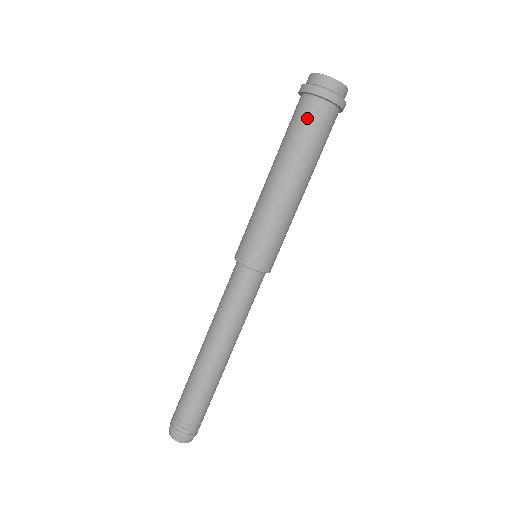
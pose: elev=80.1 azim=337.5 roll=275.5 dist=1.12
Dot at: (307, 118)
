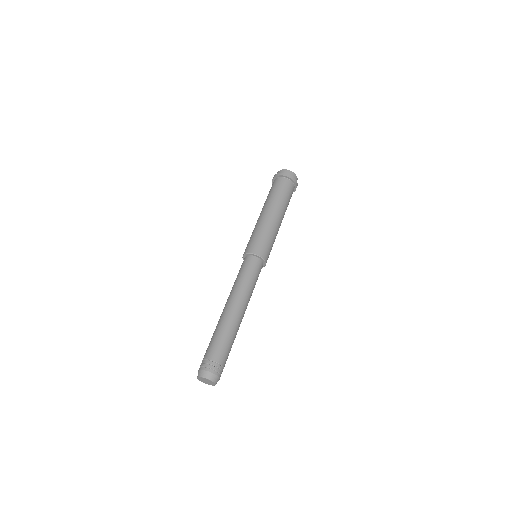
Dot at: (280, 185)
